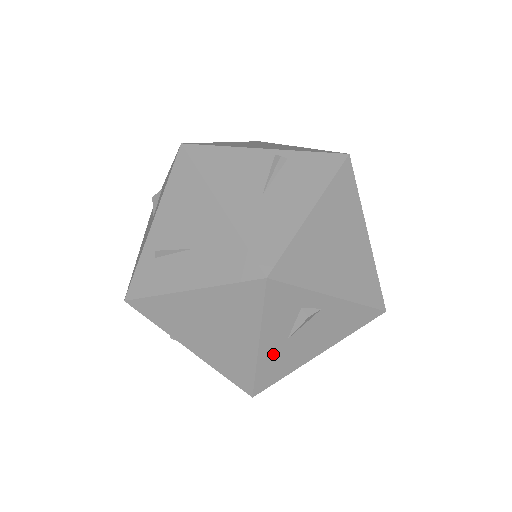
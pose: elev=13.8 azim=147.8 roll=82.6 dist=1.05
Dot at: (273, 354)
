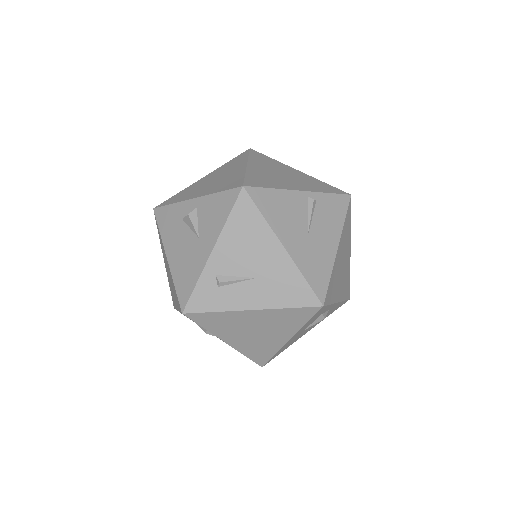
Dot at: (291, 341)
